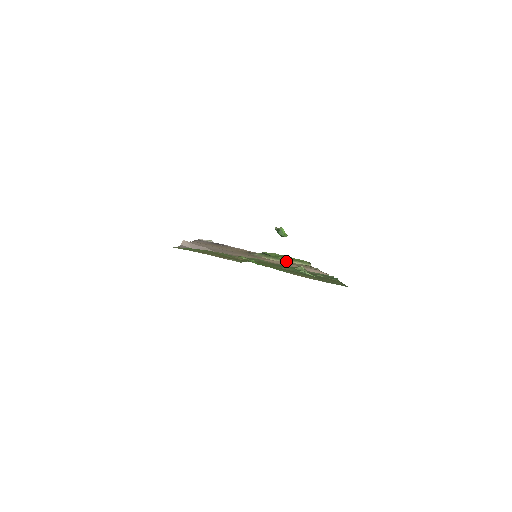
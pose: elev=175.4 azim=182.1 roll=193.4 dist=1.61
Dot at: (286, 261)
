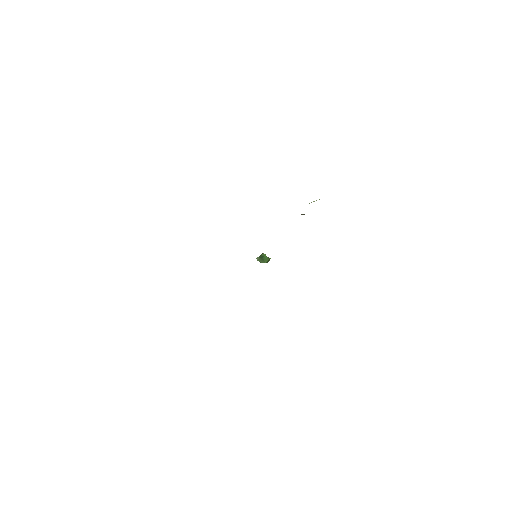
Dot at: occluded
